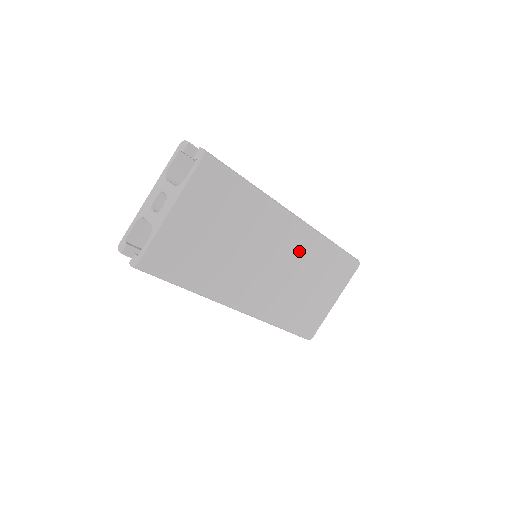
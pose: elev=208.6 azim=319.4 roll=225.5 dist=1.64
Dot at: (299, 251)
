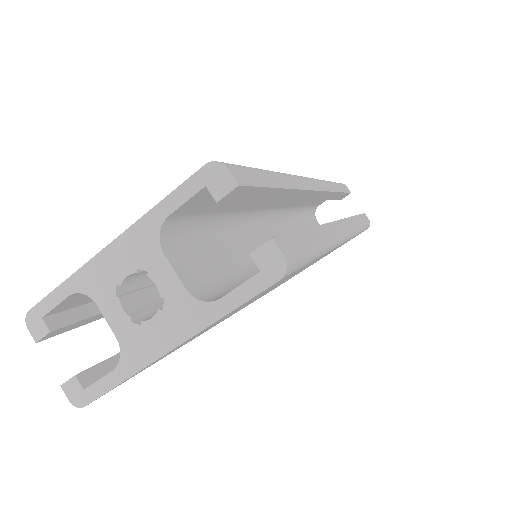
Dot at: occluded
